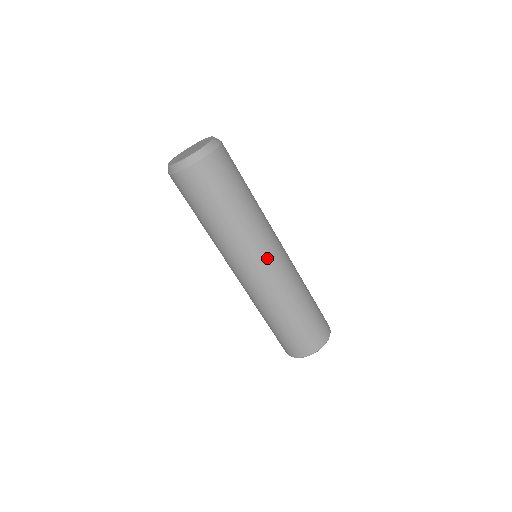
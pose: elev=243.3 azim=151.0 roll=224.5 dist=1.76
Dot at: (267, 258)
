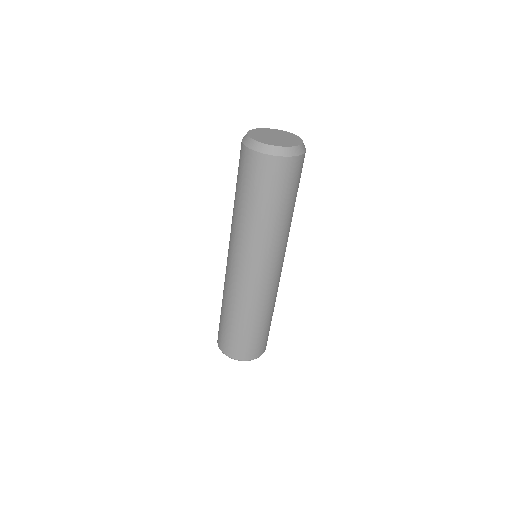
Dot at: (276, 266)
